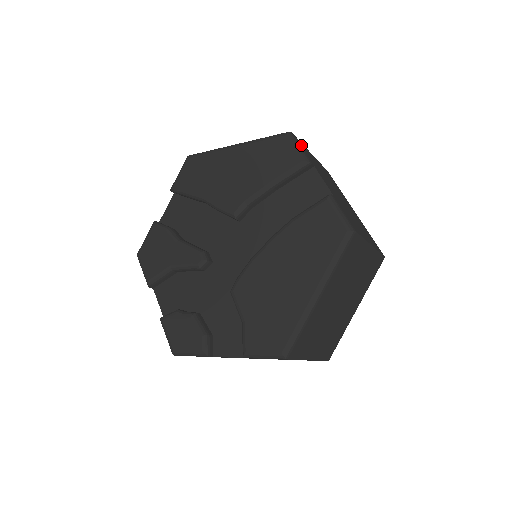
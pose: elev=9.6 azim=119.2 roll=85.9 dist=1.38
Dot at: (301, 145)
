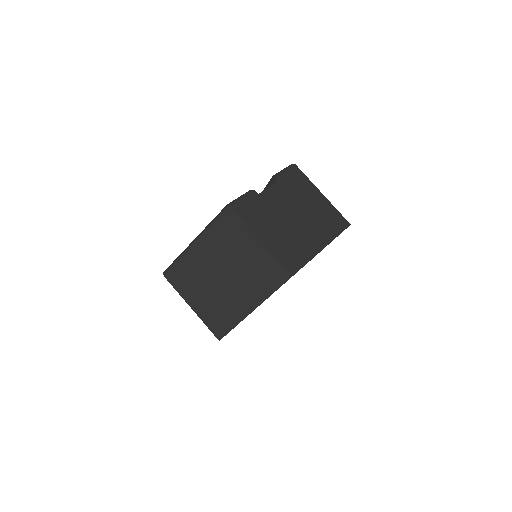
Dot at: (295, 174)
